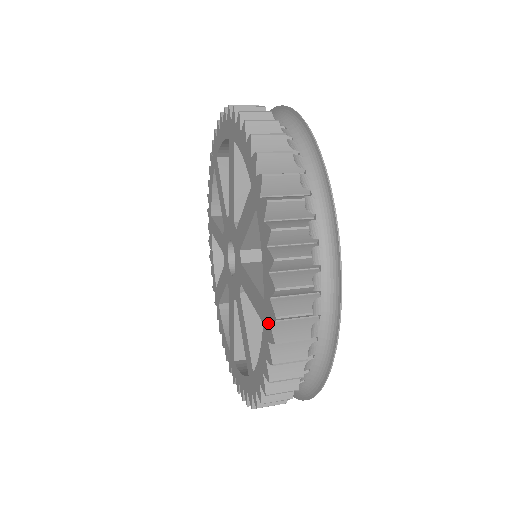
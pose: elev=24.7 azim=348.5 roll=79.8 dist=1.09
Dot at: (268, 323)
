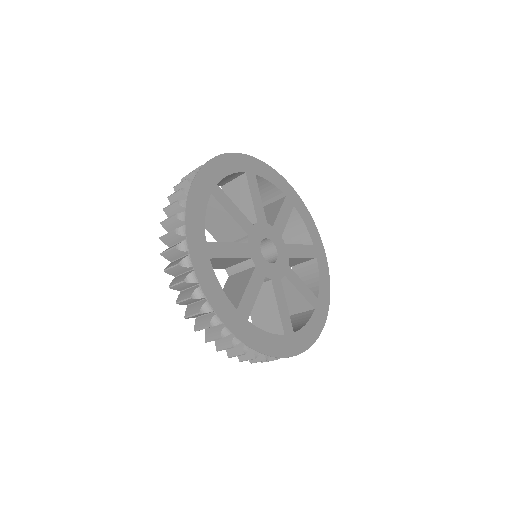
Dot at: occluded
